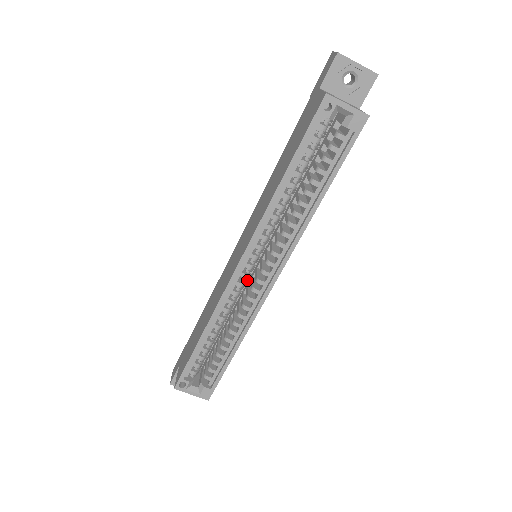
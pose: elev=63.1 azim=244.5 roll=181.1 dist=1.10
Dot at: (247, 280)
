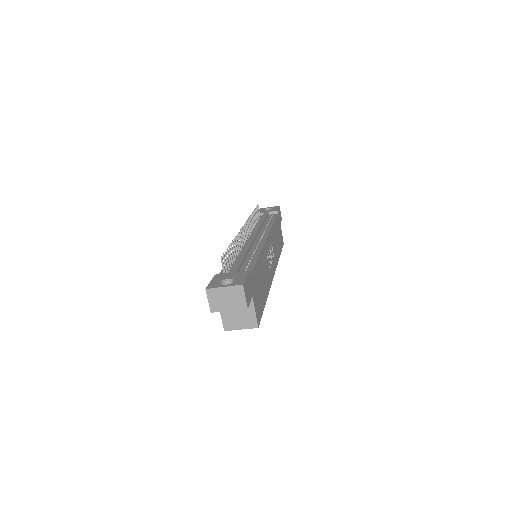
Dot at: occluded
